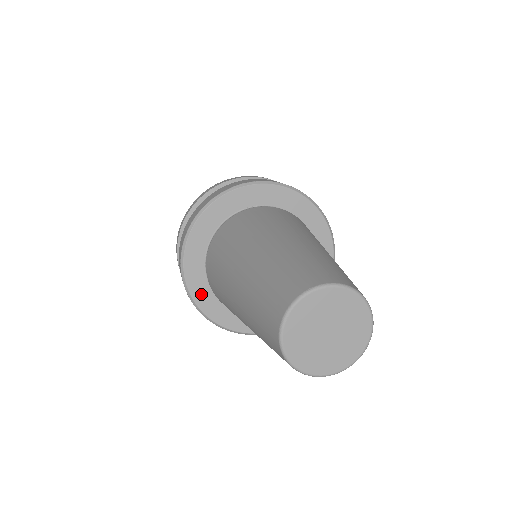
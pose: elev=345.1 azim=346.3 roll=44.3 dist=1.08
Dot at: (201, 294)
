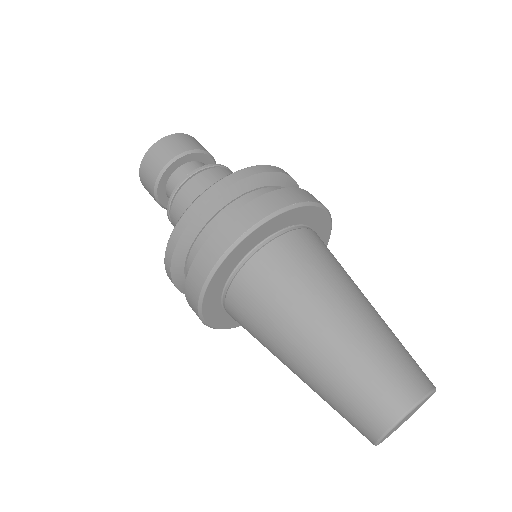
Dot at: (212, 297)
